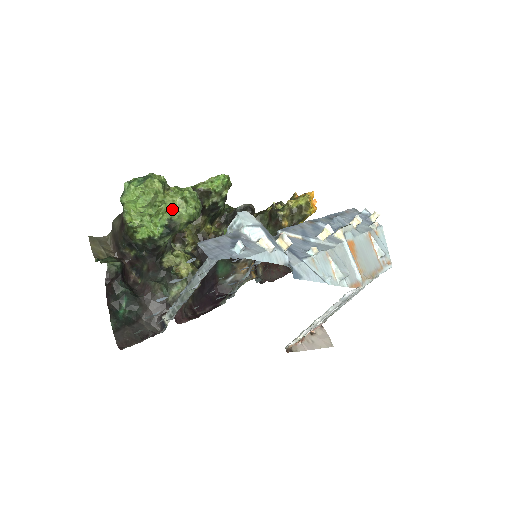
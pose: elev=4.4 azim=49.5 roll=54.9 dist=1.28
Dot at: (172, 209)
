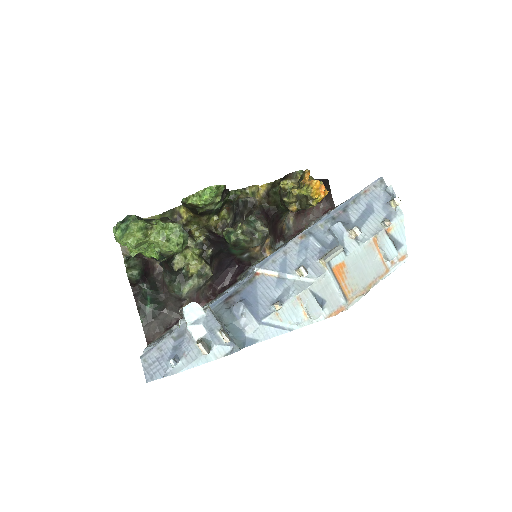
Dot at: (158, 246)
